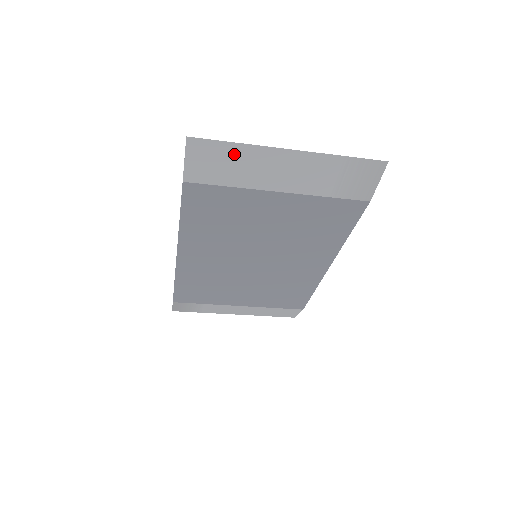
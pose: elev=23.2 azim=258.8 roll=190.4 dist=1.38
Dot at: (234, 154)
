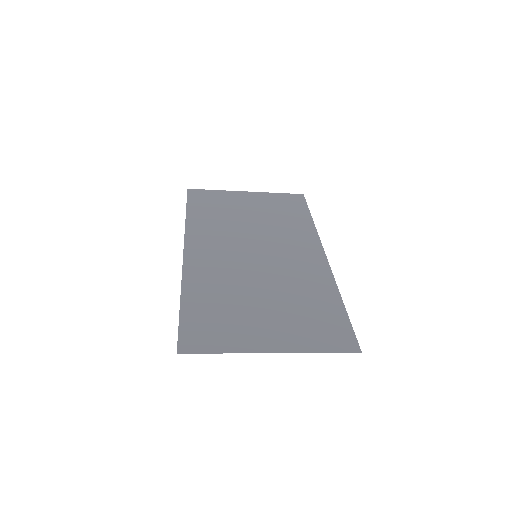
Dot at: (221, 346)
